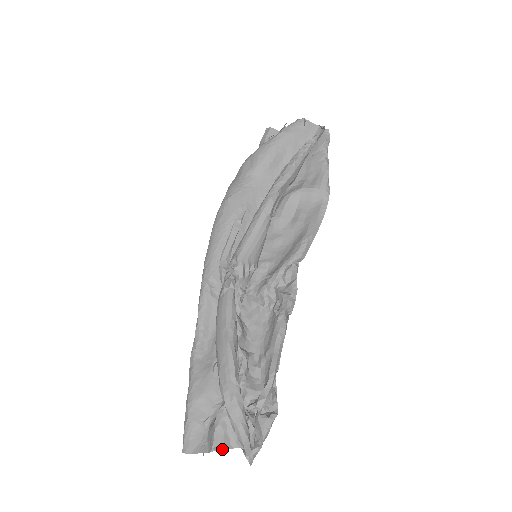
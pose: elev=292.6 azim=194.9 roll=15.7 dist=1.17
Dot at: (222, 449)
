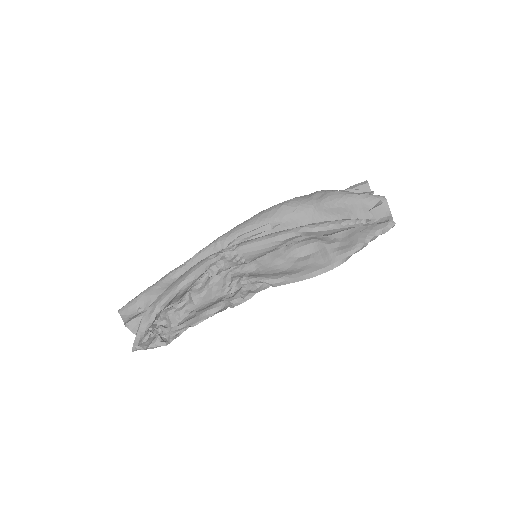
Dot at: (130, 329)
